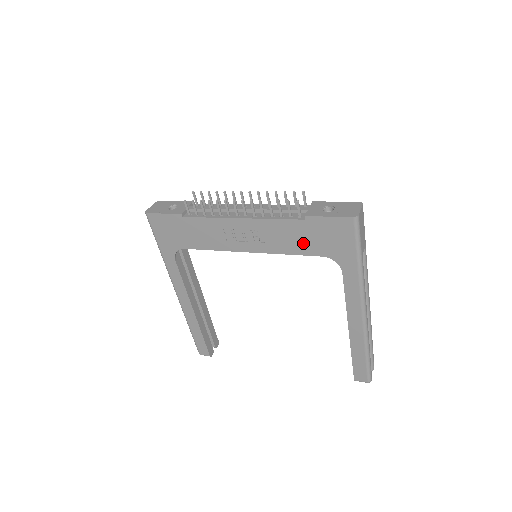
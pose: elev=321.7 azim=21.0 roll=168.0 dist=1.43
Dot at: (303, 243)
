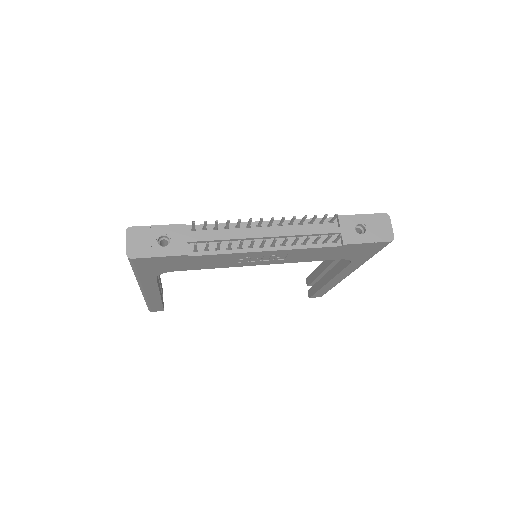
Dot at: (327, 256)
